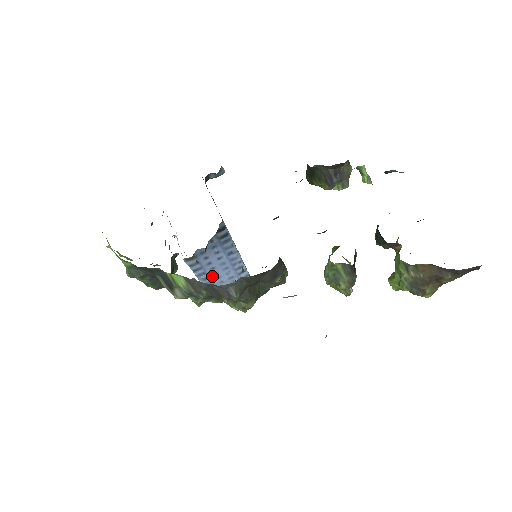
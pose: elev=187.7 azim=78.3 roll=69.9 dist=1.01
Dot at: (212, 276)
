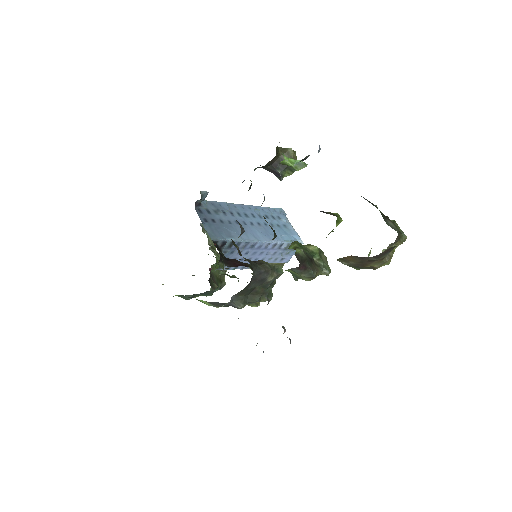
Dot at: occluded
